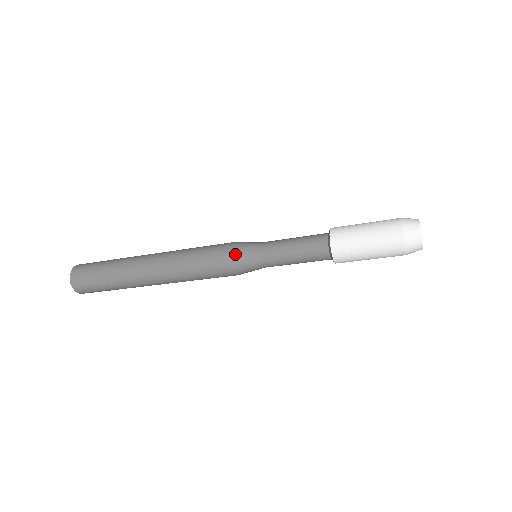
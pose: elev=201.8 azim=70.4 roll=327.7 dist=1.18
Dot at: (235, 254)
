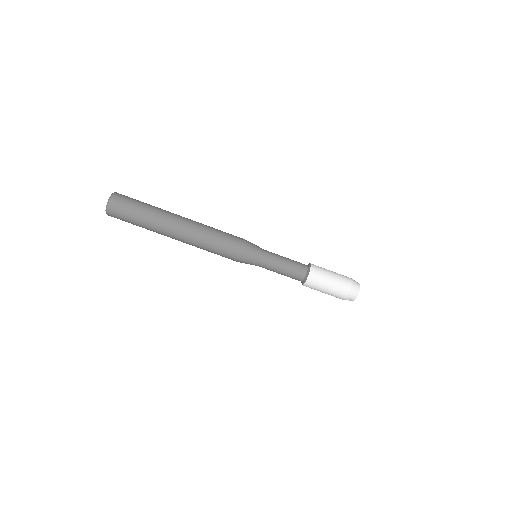
Dot at: (249, 242)
